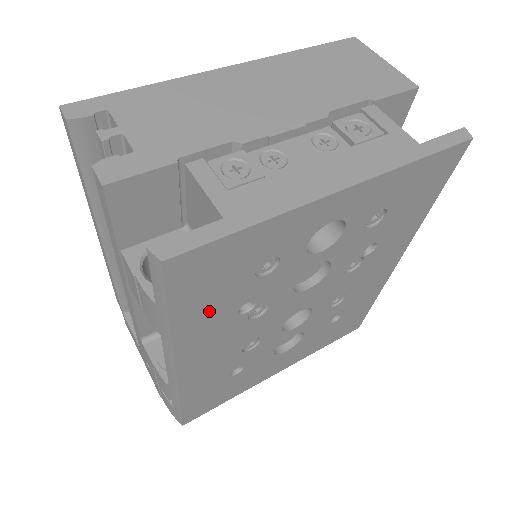
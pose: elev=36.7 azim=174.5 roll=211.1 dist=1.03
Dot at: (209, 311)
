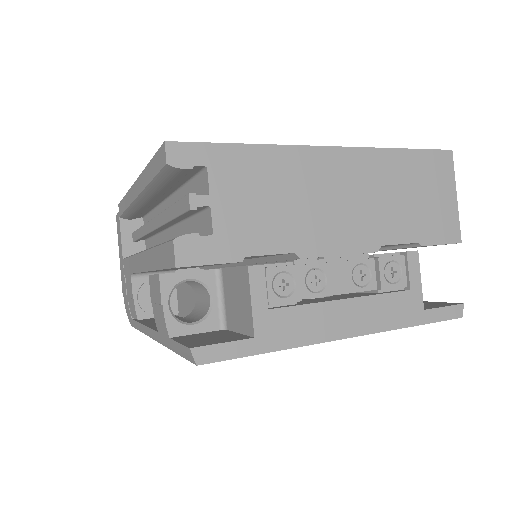
Dot at: occluded
